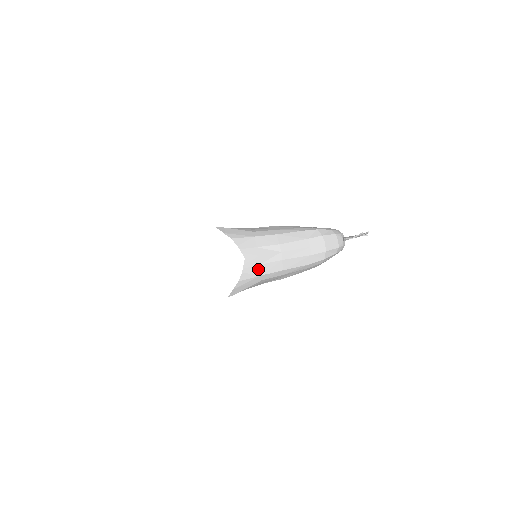
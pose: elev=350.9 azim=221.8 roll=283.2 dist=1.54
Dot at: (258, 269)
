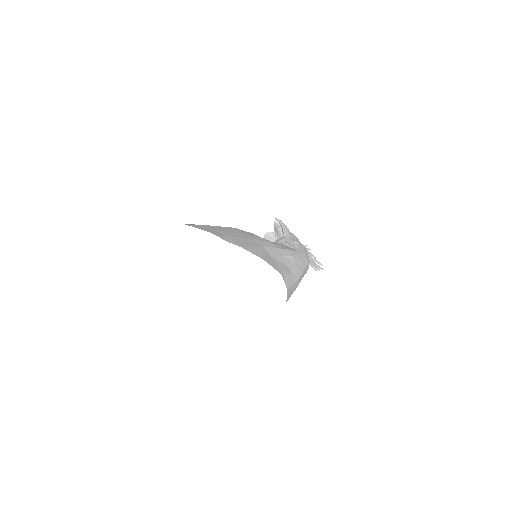
Dot at: occluded
